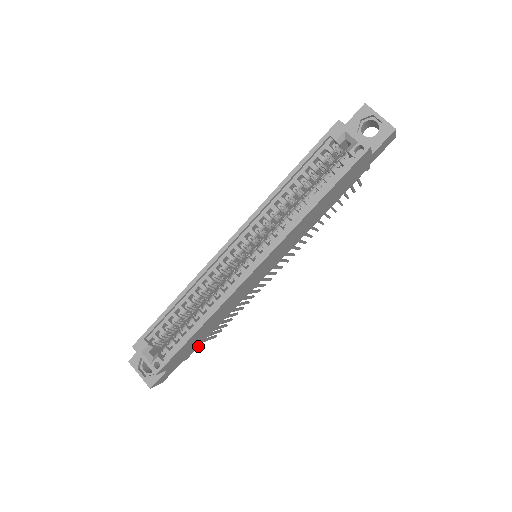
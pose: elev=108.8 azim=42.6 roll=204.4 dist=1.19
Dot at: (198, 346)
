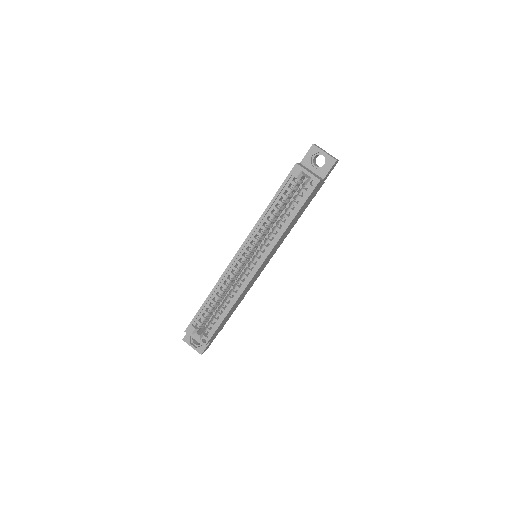
Dot at: occluded
